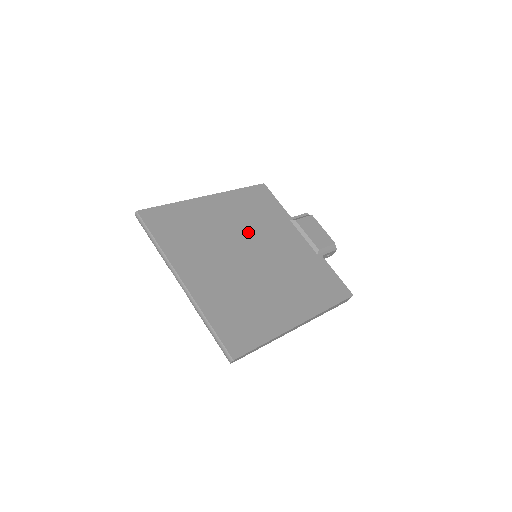
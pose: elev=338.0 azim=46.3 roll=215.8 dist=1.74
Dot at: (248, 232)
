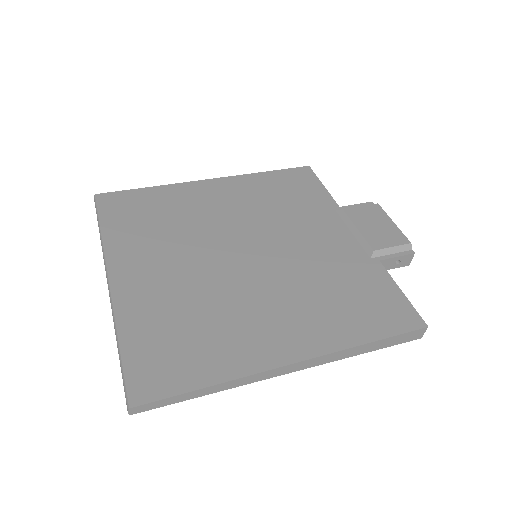
Dot at: (253, 223)
